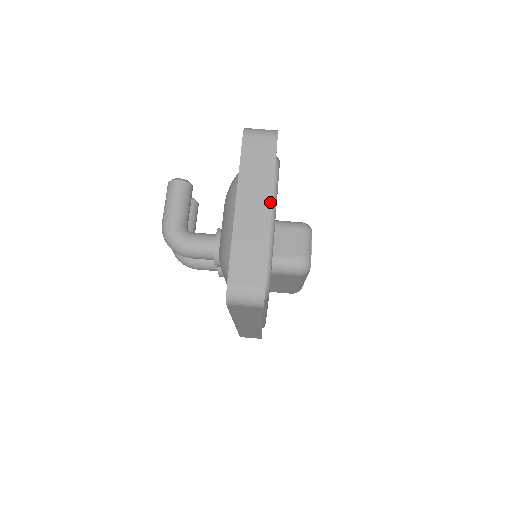
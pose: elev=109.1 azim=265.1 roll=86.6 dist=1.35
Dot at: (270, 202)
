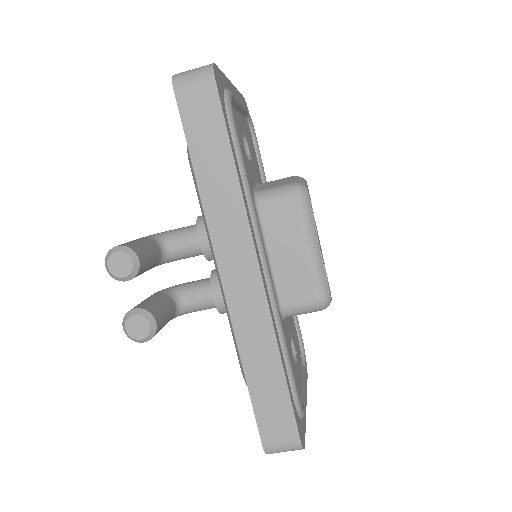
Dot at: occluded
